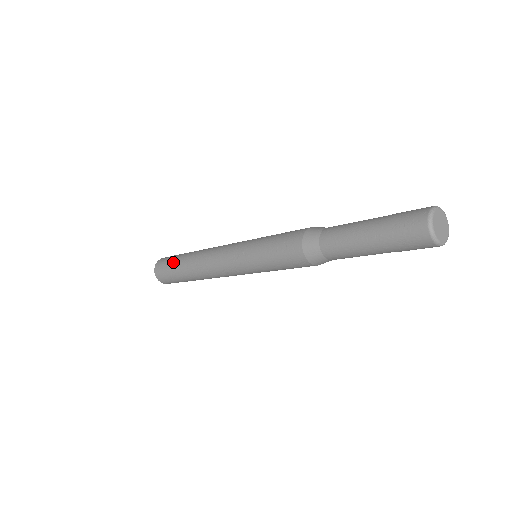
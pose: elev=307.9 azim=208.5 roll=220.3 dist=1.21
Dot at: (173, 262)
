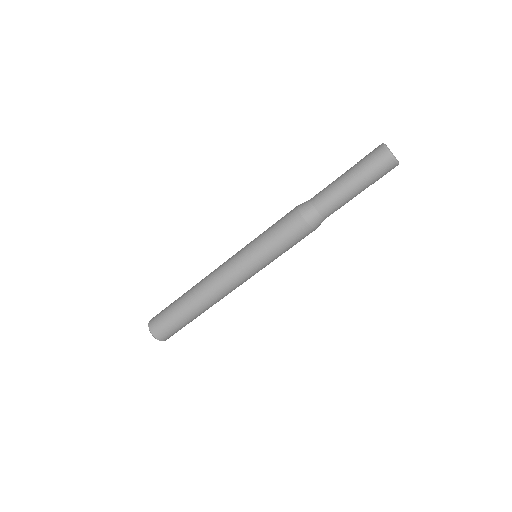
Dot at: (171, 306)
